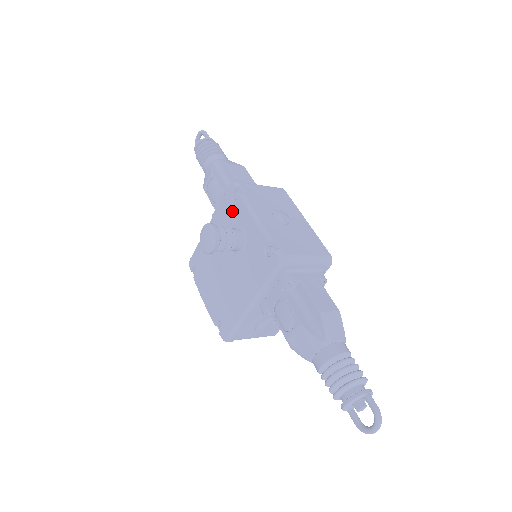
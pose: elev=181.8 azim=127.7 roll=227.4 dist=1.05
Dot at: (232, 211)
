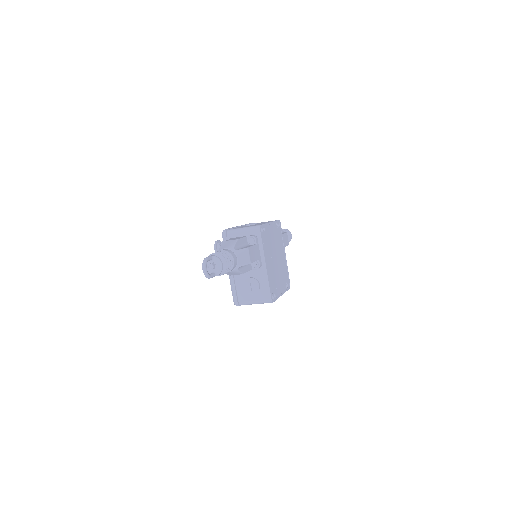
Dot at: occluded
